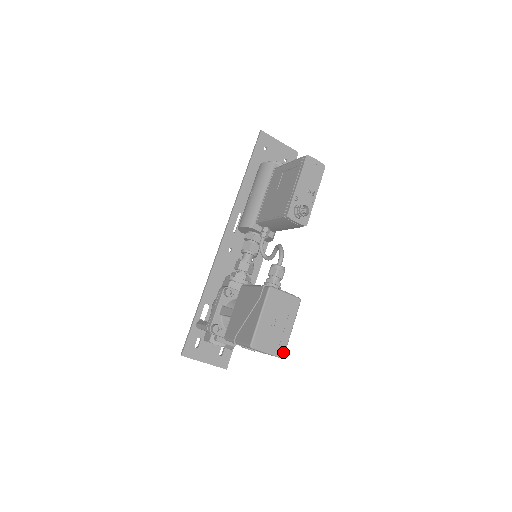
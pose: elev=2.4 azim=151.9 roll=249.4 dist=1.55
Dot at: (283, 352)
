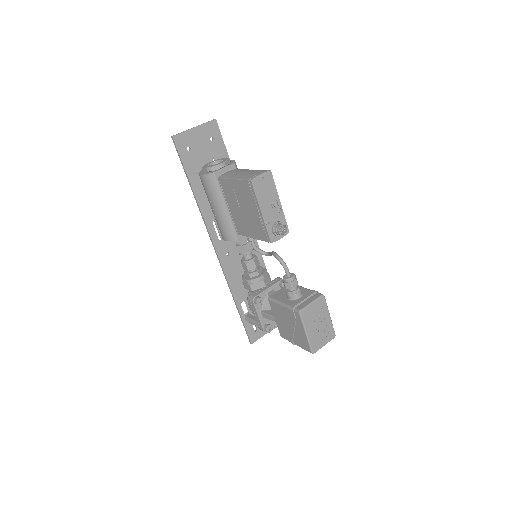
Dot at: (333, 334)
